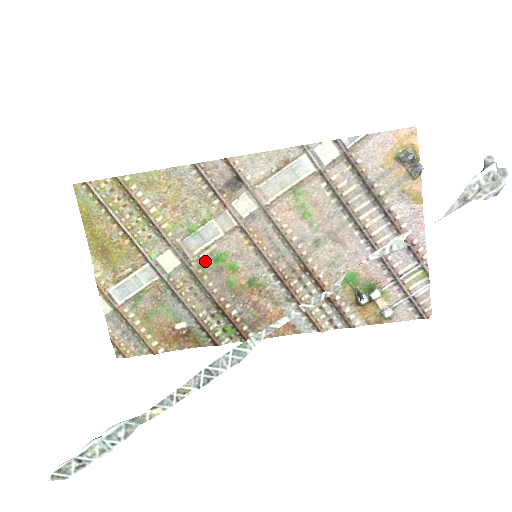
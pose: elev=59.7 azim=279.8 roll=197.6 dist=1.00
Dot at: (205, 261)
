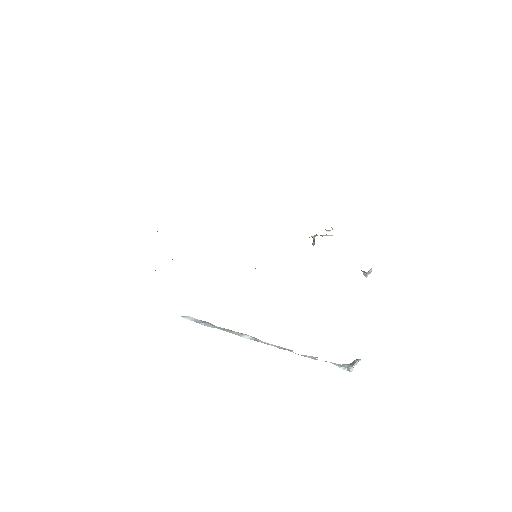
Dot at: occluded
